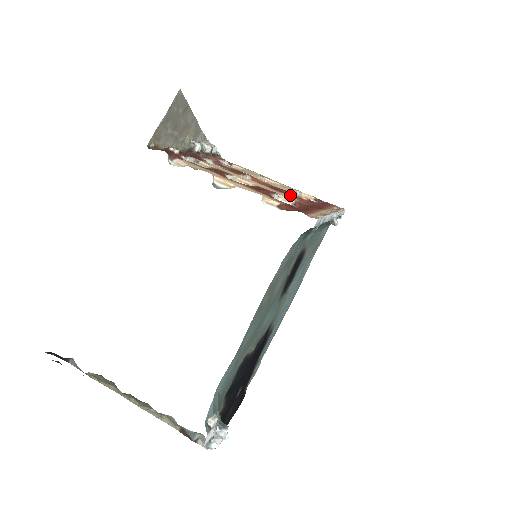
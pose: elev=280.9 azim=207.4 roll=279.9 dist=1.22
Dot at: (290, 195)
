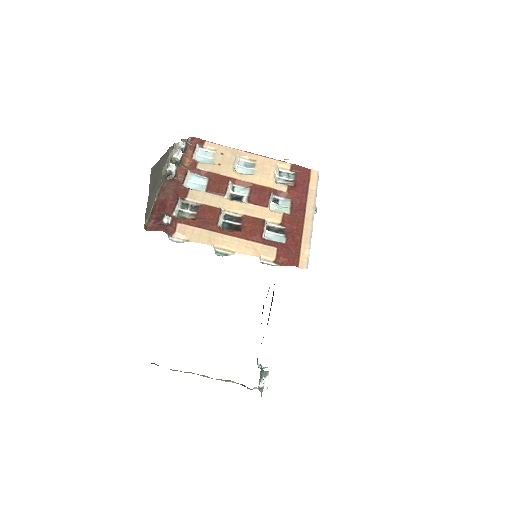
Dot at: (272, 195)
